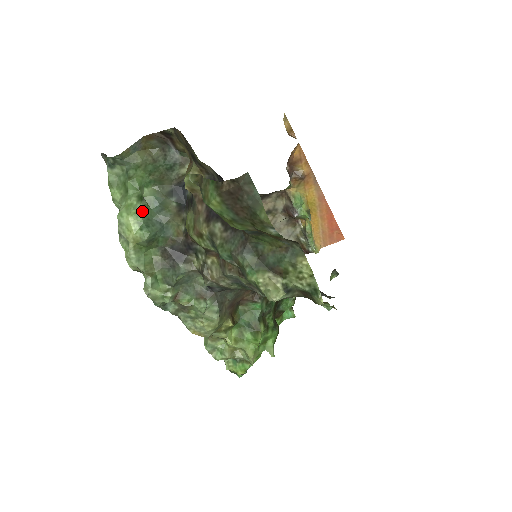
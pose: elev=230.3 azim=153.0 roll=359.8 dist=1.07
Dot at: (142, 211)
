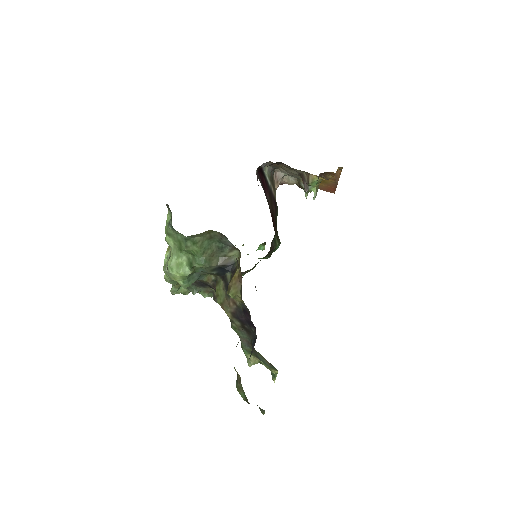
Dot at: (189, 275)
